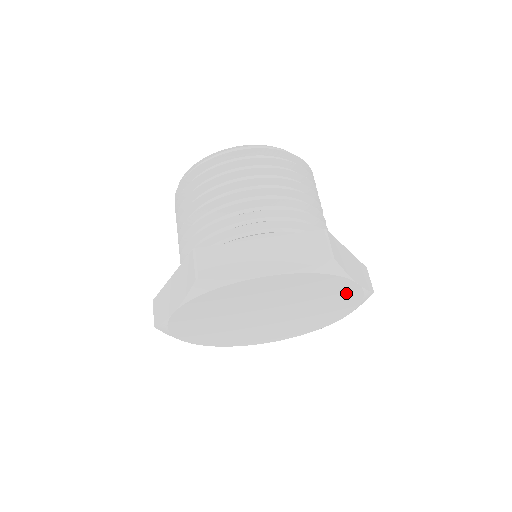
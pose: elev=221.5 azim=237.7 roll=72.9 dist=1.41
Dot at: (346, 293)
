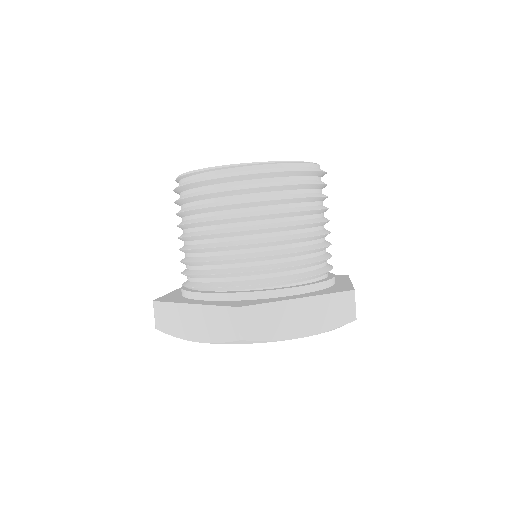
Dot at: occluded
